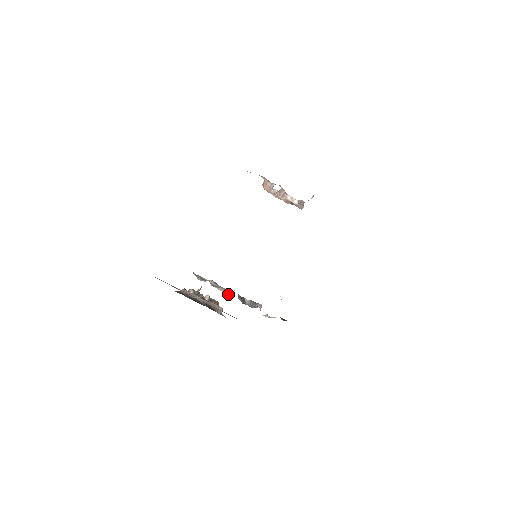
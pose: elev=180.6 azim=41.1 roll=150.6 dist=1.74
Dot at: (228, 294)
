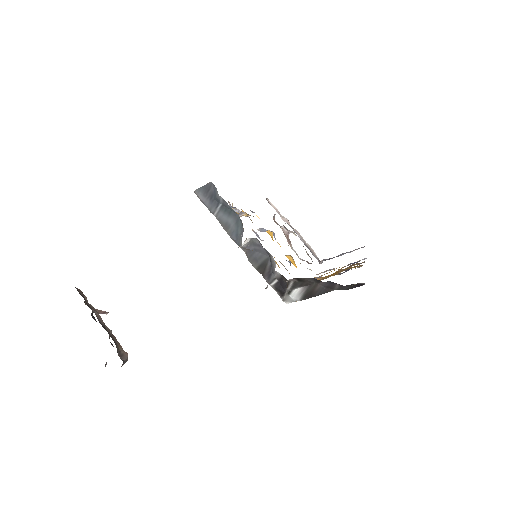
Dot at: occluded
